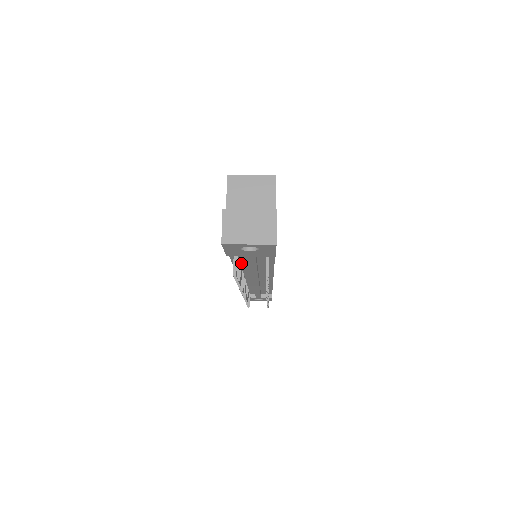
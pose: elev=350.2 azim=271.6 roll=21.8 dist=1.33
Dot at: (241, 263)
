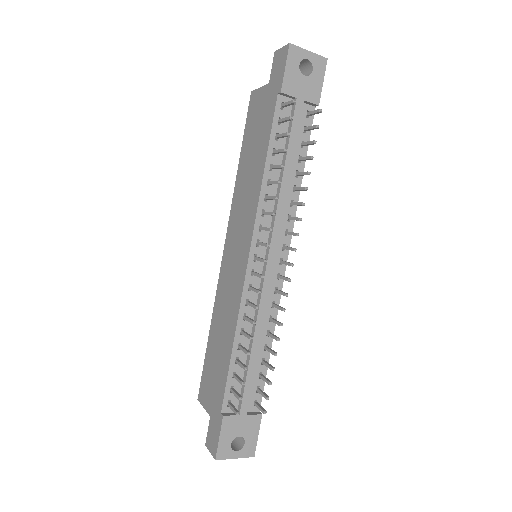
Dot at: (274, 162)
